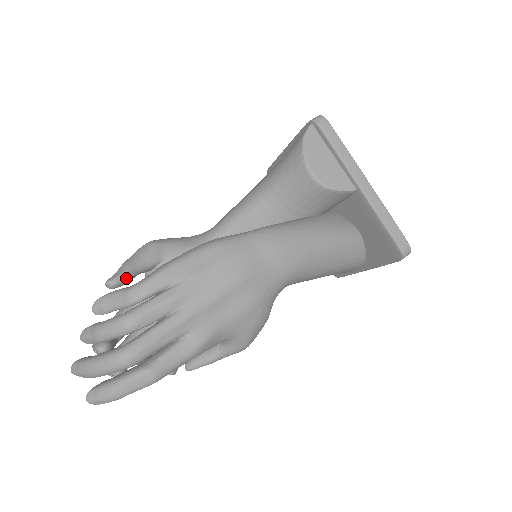
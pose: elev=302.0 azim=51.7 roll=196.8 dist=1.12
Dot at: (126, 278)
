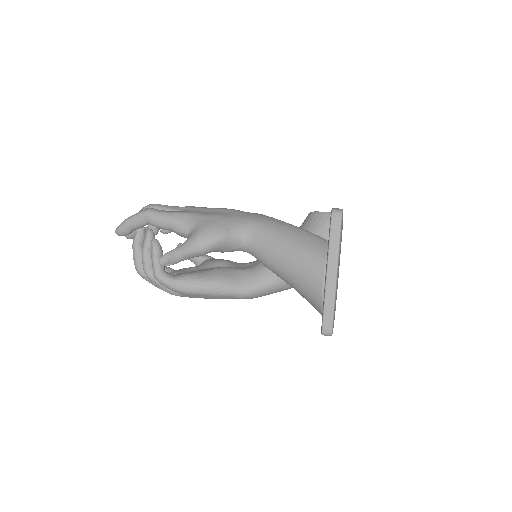
Dot at: occluded
